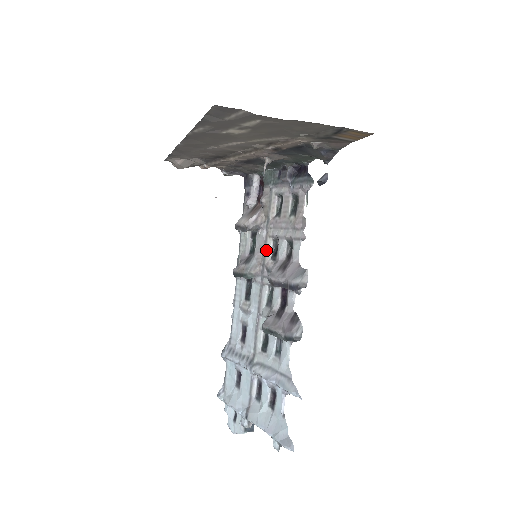
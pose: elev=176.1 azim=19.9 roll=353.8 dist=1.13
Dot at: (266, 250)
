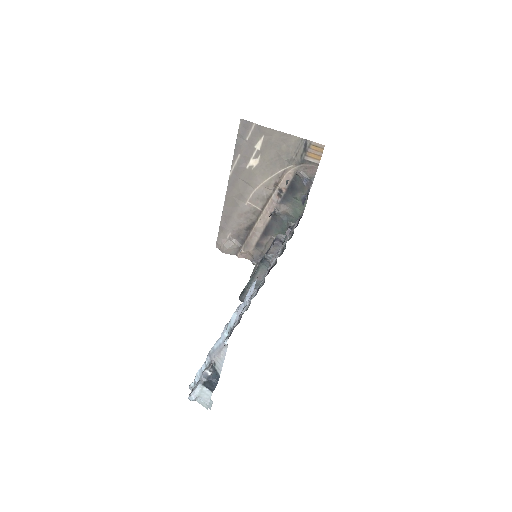
Dot at: occluded
